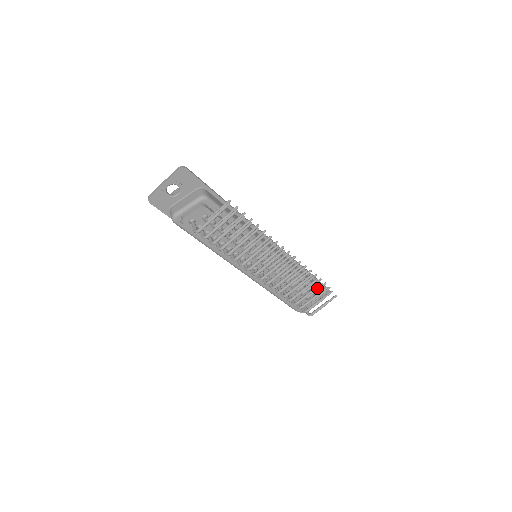
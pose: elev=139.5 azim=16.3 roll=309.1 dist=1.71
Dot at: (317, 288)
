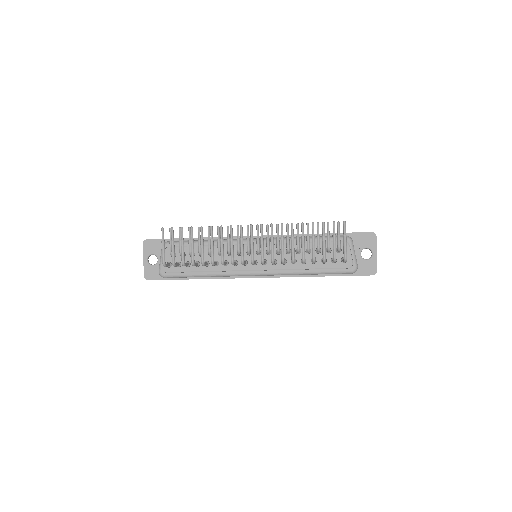
Dot at: (313, 230)
